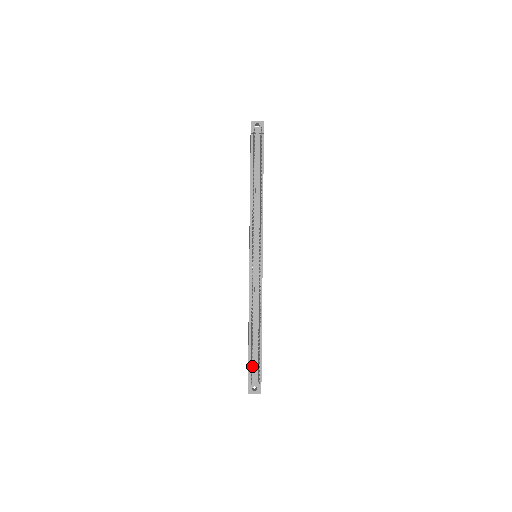
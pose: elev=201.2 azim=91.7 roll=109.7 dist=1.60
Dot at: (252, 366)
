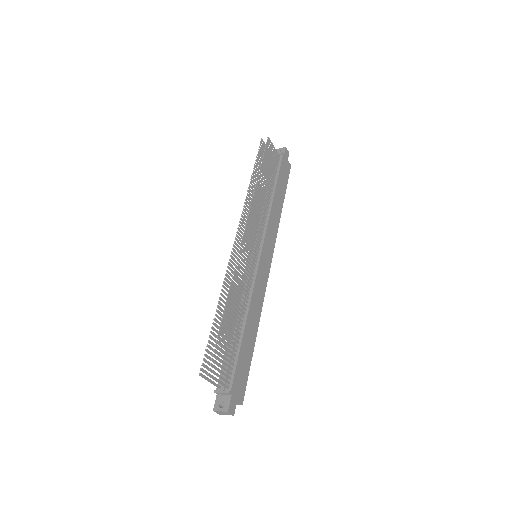
Dot at: occluded
